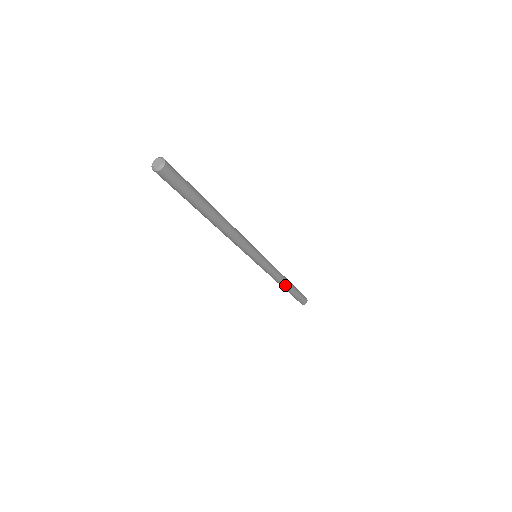
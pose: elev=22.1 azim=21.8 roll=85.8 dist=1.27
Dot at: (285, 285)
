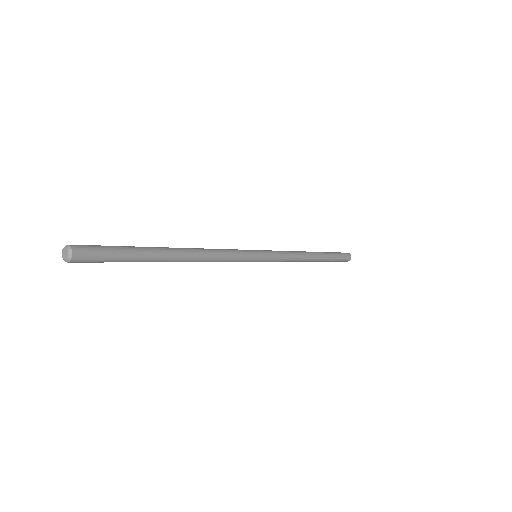
Dot at: (307, 261)
